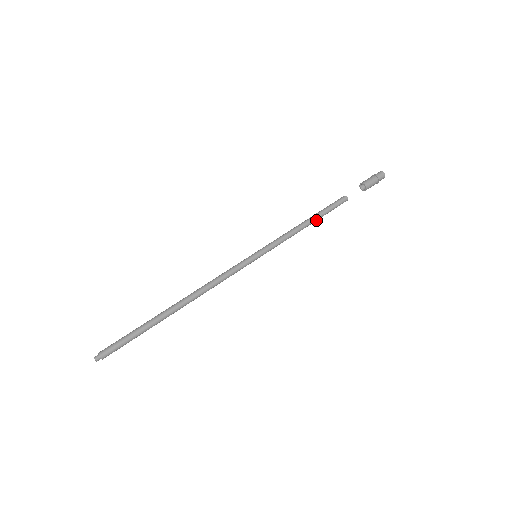
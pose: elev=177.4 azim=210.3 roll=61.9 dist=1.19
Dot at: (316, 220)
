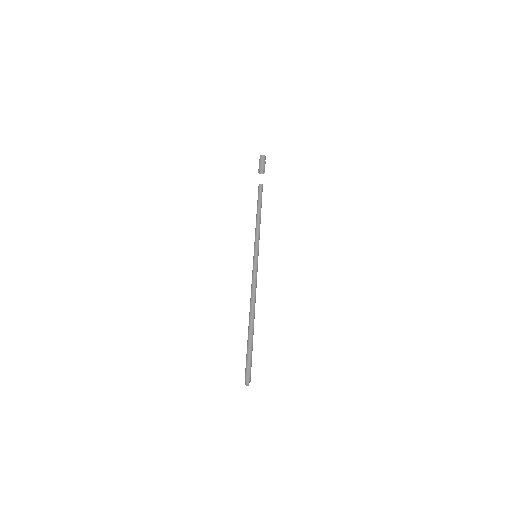
Dot at: (260, 211)
